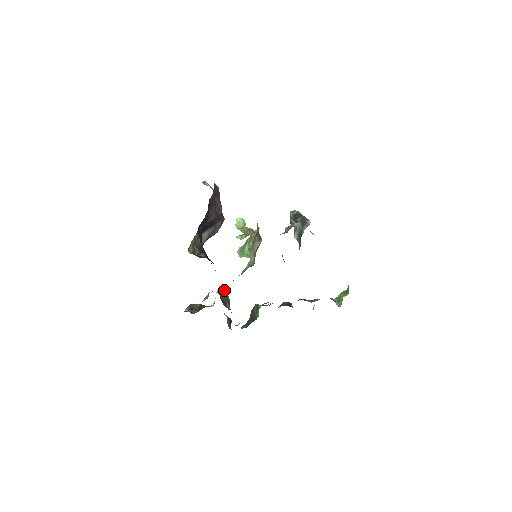
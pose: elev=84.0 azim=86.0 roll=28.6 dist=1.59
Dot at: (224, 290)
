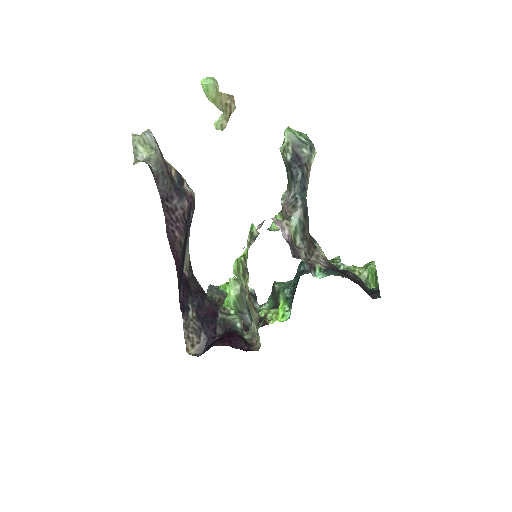
Dot at: (236, 282)
